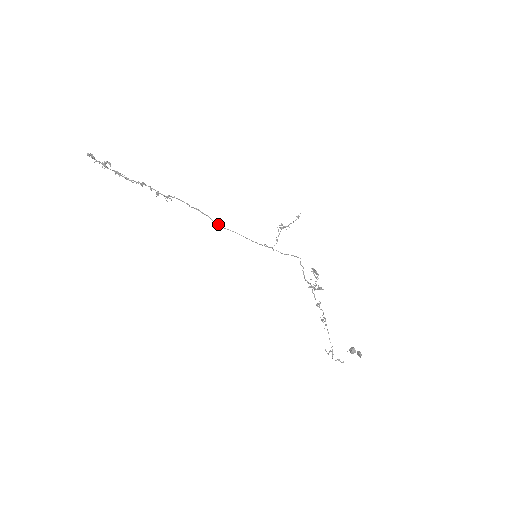
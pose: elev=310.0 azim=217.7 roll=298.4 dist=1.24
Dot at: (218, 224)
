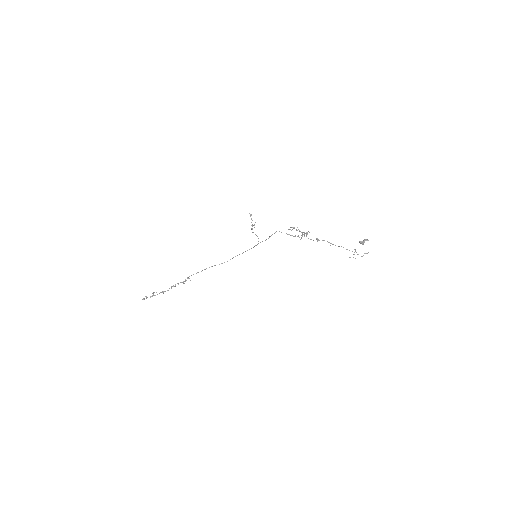
Dot at: occluded
